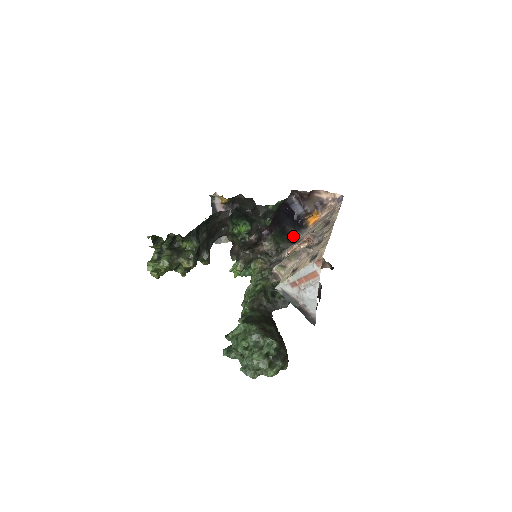
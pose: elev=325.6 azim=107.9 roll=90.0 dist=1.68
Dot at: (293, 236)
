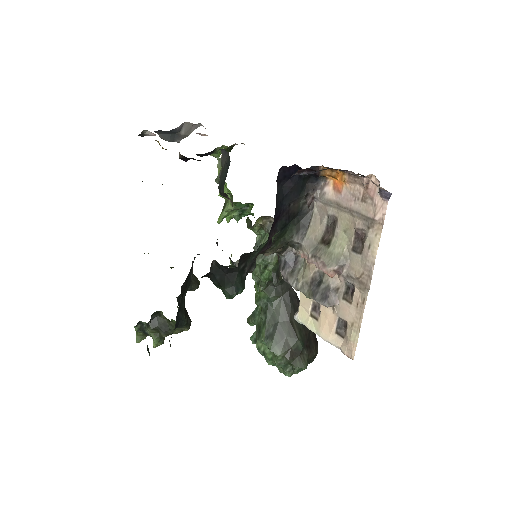
Dot at: (303, 207)
